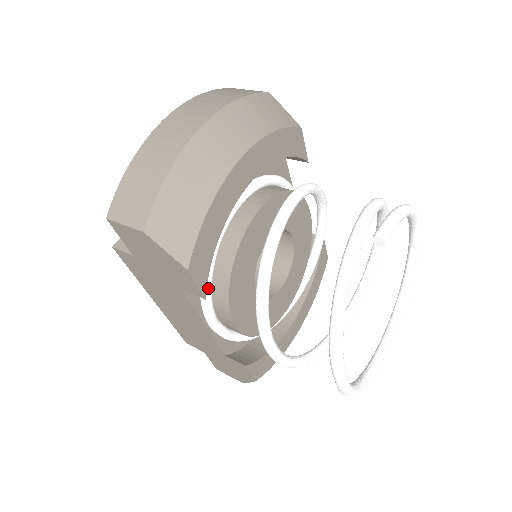
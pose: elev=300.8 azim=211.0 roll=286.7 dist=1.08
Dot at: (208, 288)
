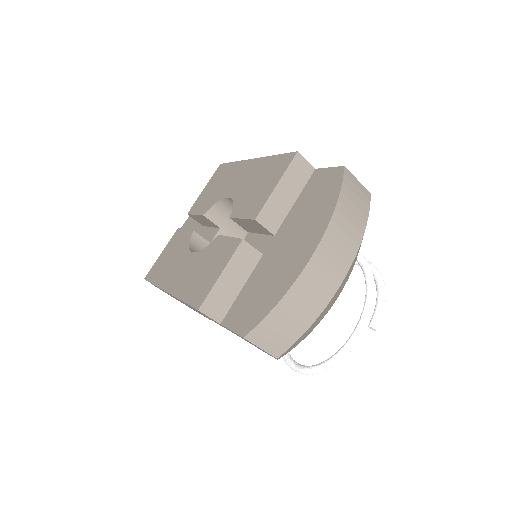
Dot at: occluded
